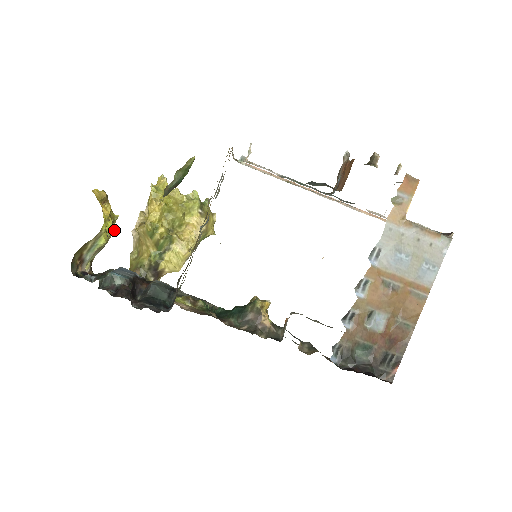
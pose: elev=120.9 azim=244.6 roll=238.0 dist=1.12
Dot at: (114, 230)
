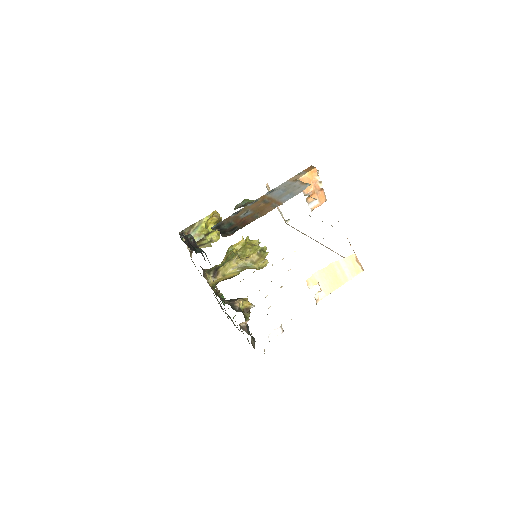
Dot at: (214, 240)
